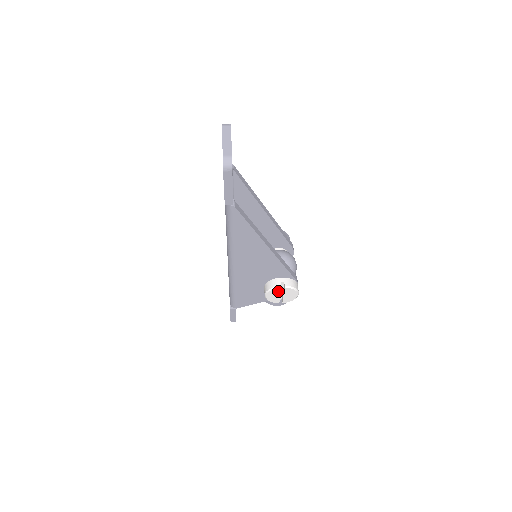
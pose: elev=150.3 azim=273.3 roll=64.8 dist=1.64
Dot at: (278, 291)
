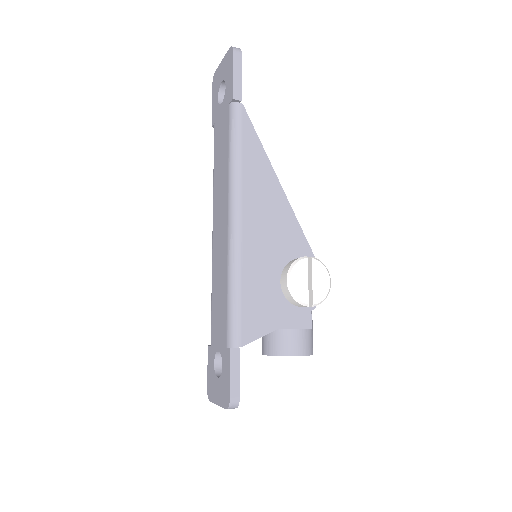
Dot at: (304, 268)
